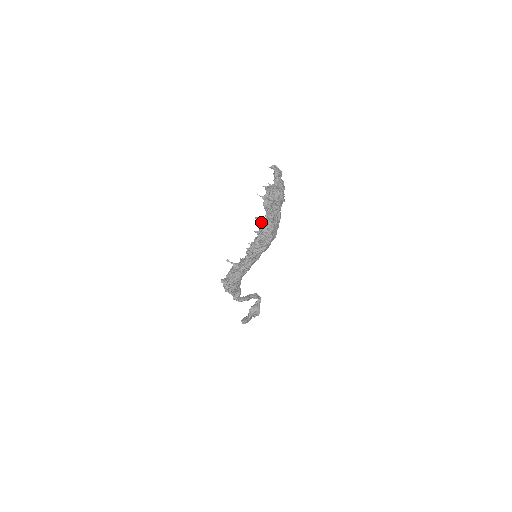
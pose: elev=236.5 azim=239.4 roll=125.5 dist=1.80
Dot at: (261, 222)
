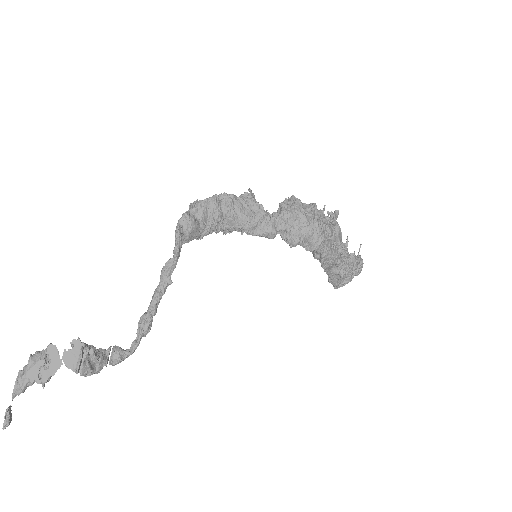
Dot at: occluded
